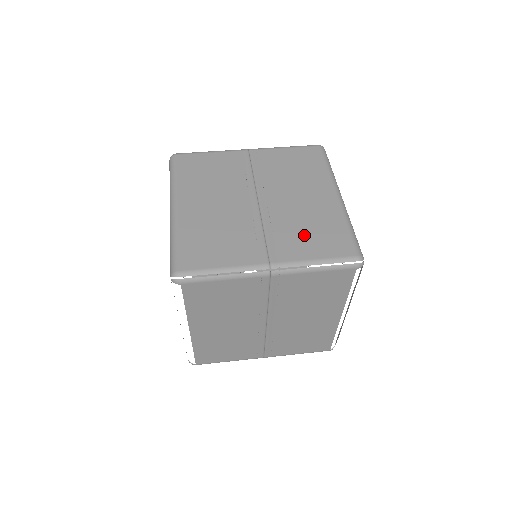
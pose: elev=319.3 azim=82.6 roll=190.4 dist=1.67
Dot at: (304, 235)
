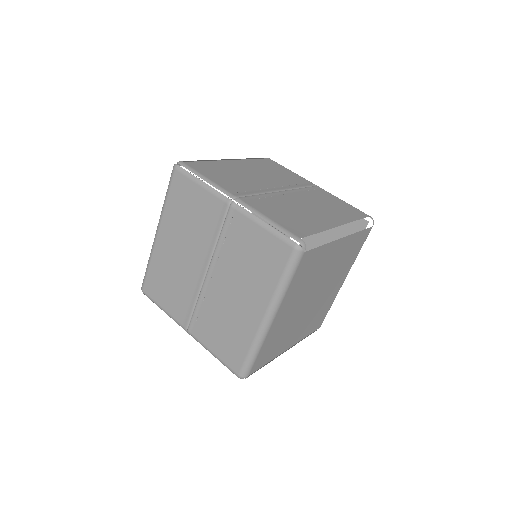
Dot at: (217, 330)
